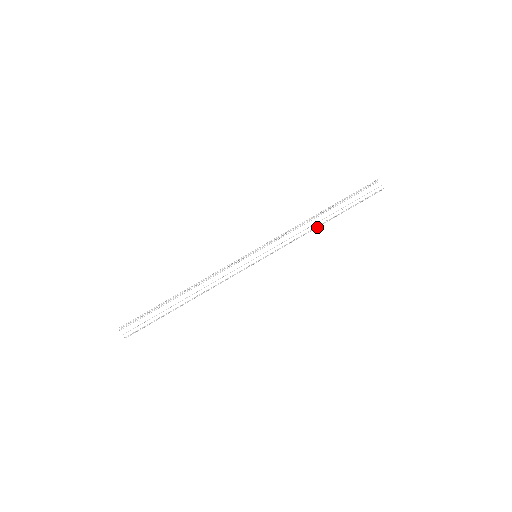
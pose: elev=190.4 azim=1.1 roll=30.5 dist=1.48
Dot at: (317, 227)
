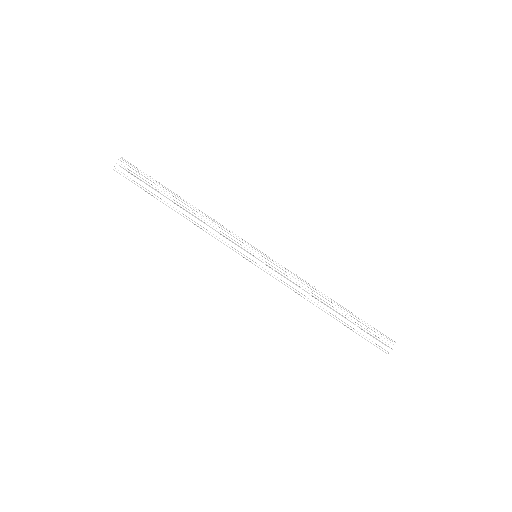
Dot at: occluded
